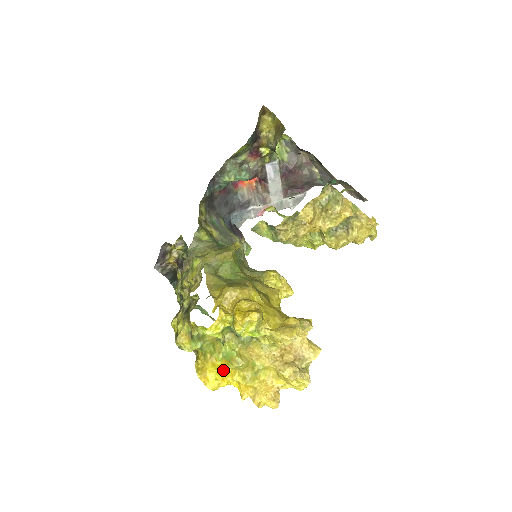
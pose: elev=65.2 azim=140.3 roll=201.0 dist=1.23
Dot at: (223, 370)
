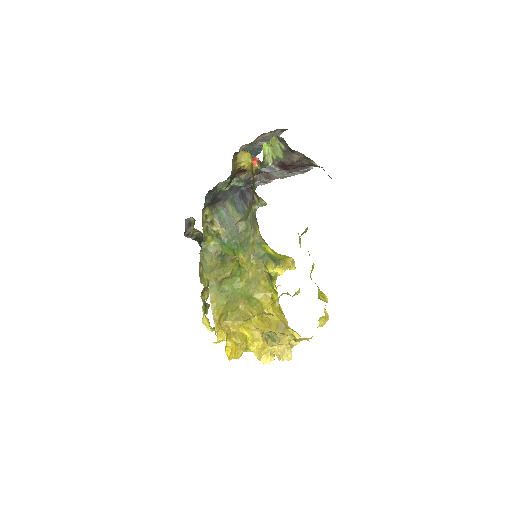
Dot at: occluded
